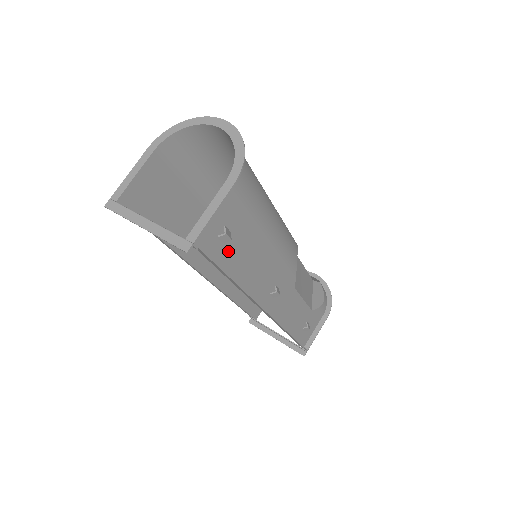
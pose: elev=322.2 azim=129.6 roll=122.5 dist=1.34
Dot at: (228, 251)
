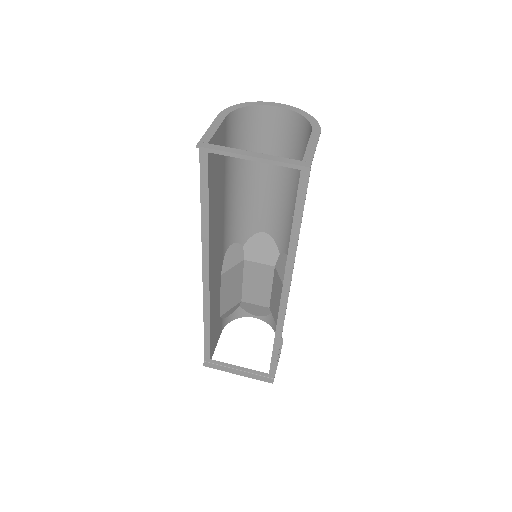
Dot at: occluded
